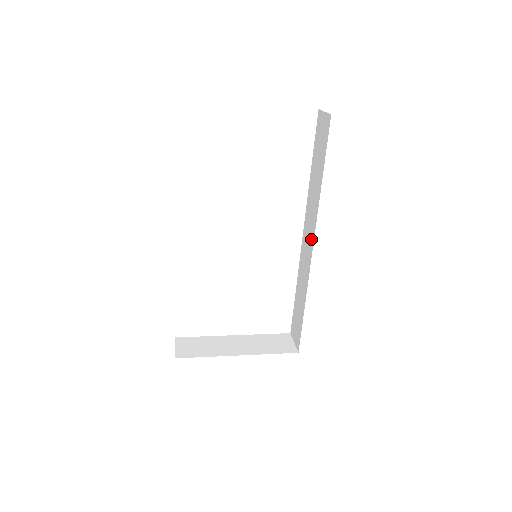
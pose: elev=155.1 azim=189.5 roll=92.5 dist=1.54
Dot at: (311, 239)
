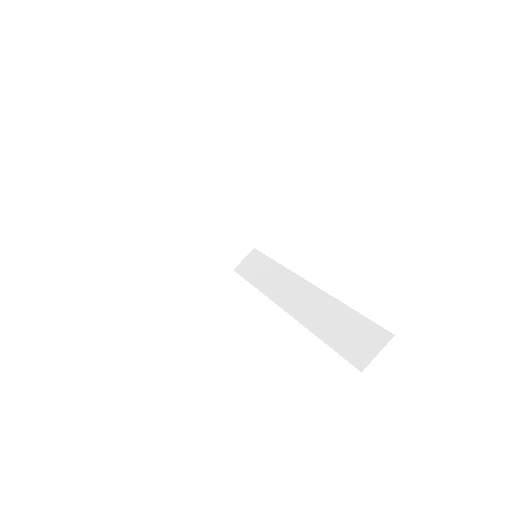
Dot at: (290, 305)
